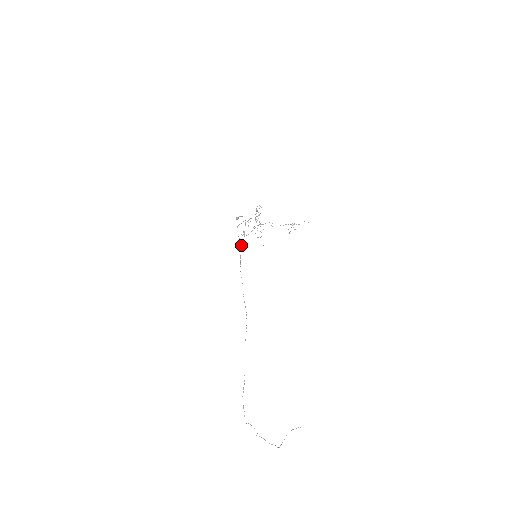
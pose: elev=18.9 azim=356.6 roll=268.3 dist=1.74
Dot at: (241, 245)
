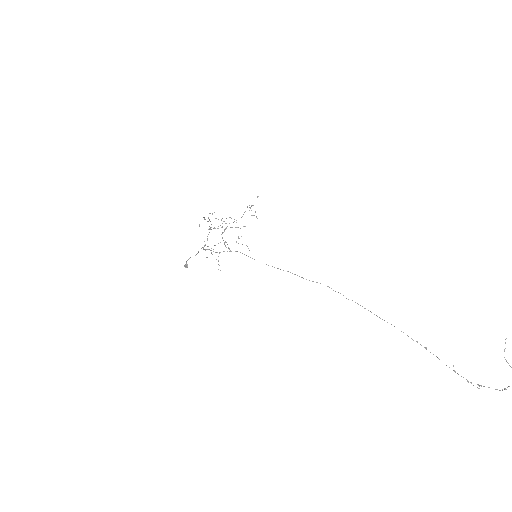
Dot at: (235, 251)
